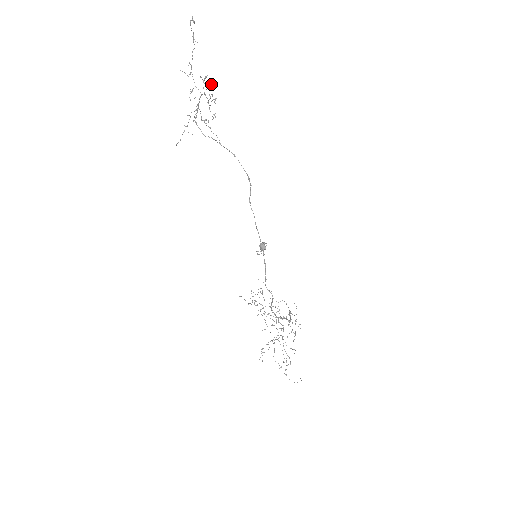
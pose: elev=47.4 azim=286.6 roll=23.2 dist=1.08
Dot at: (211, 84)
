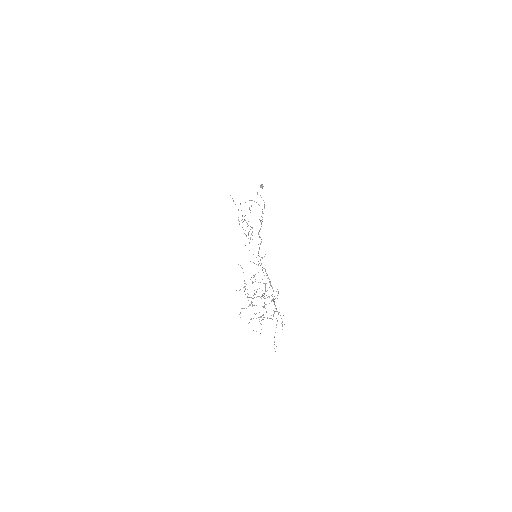
Dot at: (252, 232)
